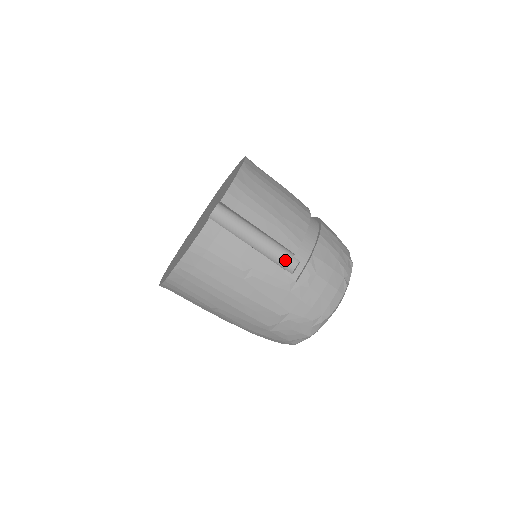
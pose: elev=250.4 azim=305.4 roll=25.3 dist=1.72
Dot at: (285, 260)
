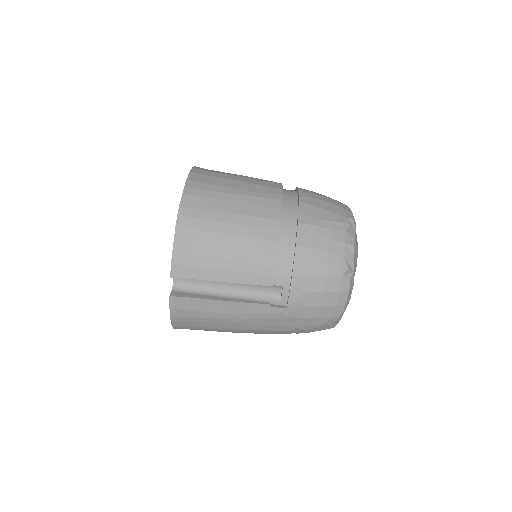
Dot at: (267, 290)
